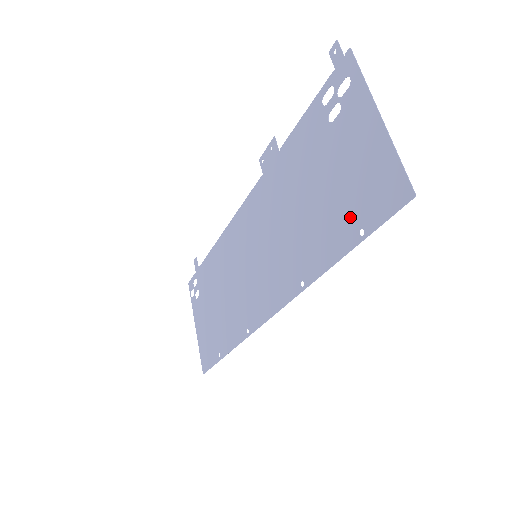
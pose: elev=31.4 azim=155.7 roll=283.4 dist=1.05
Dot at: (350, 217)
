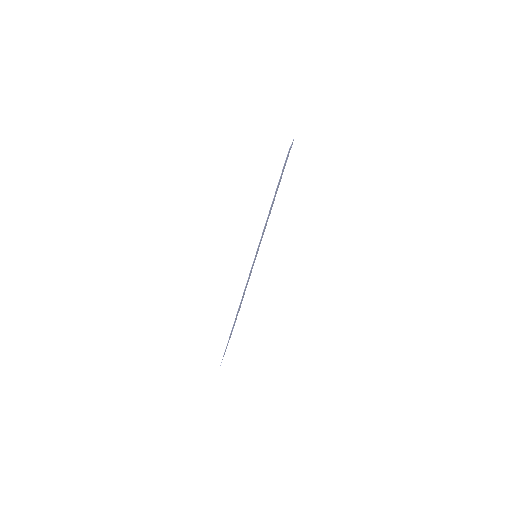
Dot at: occluded
